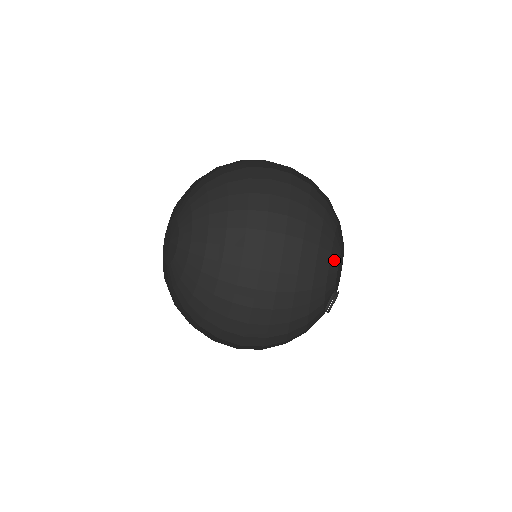
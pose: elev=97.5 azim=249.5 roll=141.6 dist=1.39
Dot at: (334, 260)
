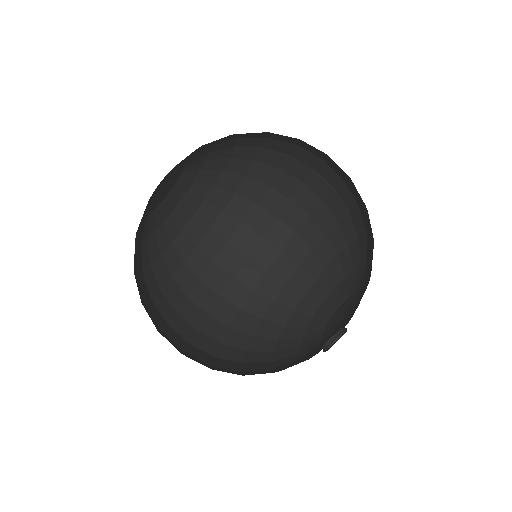
Dot at: (318, 322)
